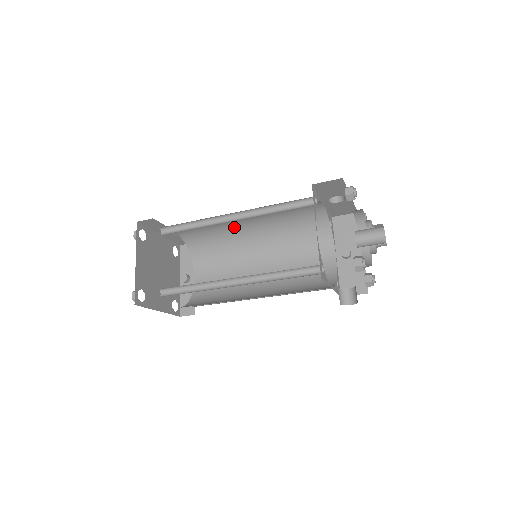
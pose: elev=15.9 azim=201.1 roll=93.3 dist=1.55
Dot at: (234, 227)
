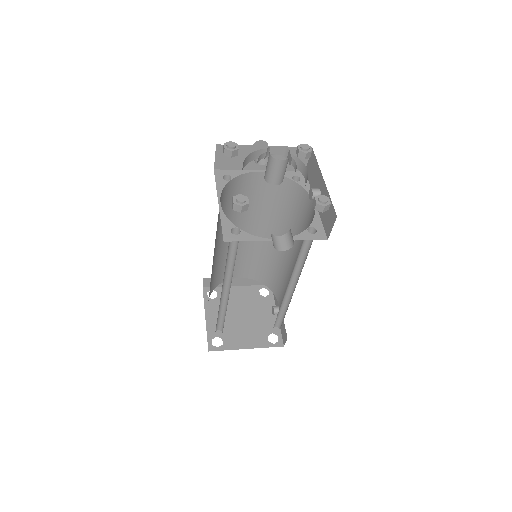
Dot at: (257, 243)
